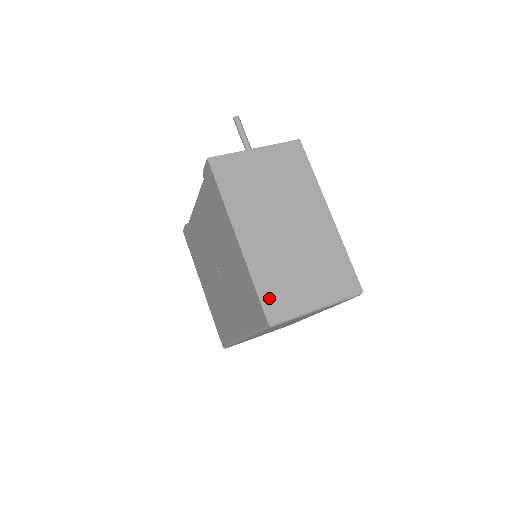
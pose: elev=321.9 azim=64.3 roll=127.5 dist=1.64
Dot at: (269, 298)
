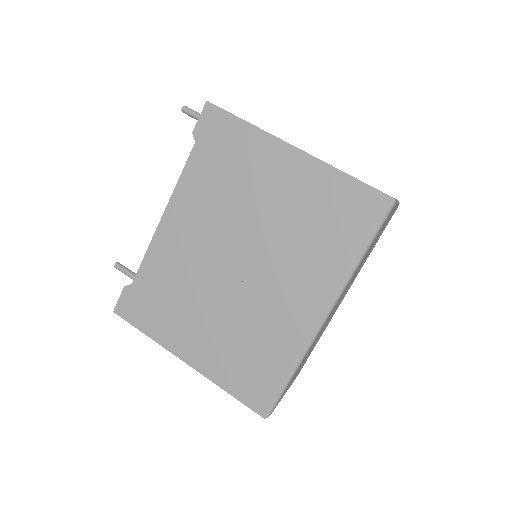
Dot at: occluded
